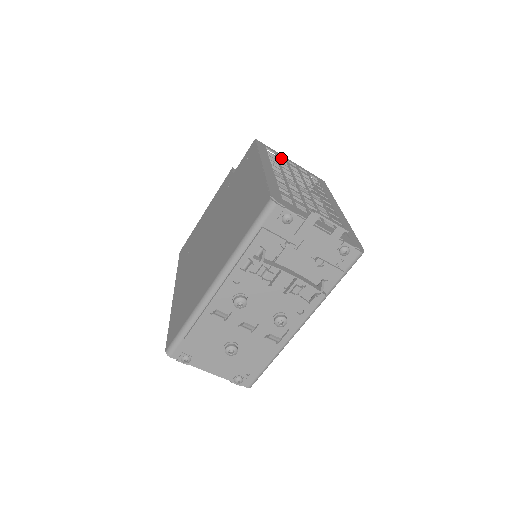
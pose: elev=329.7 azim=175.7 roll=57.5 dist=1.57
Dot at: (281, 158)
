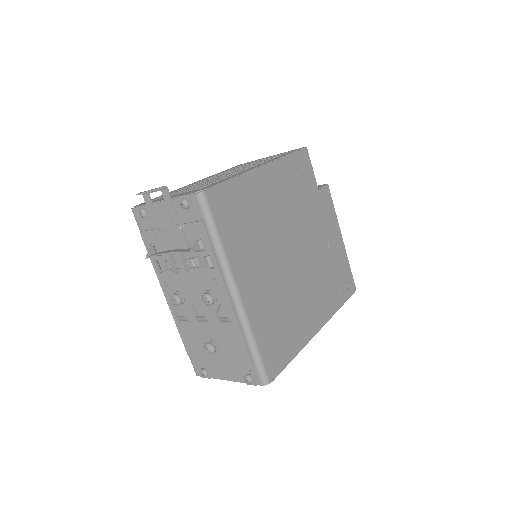
Dot at: occluded
